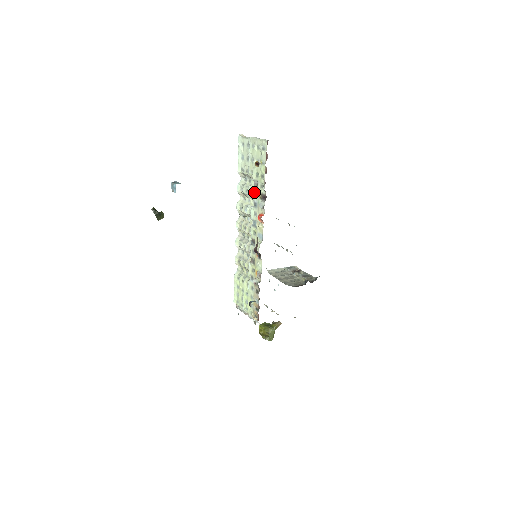
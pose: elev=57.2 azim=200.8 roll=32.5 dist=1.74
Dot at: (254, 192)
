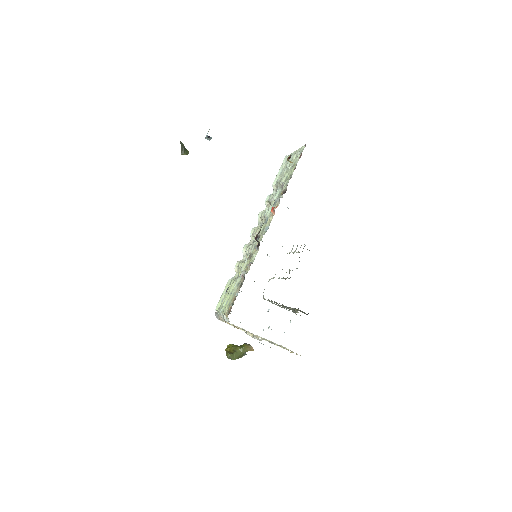
Dot at: (278, 193)
